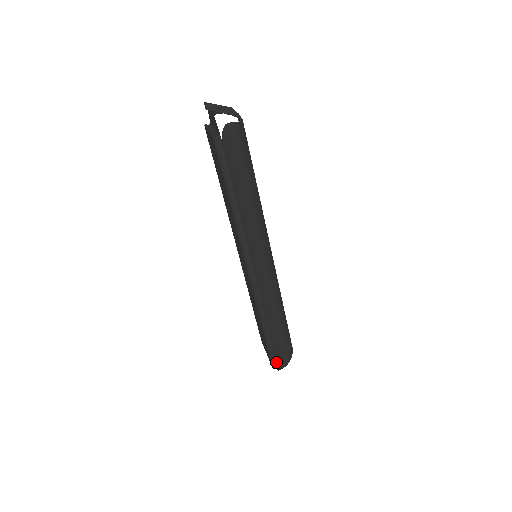
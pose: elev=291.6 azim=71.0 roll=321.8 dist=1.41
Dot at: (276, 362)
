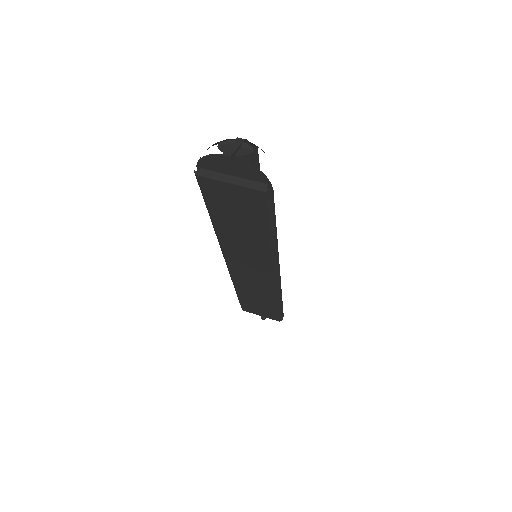
Dot at: occluded
